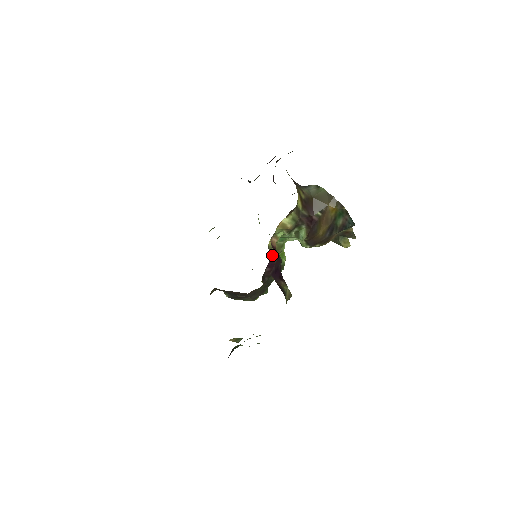
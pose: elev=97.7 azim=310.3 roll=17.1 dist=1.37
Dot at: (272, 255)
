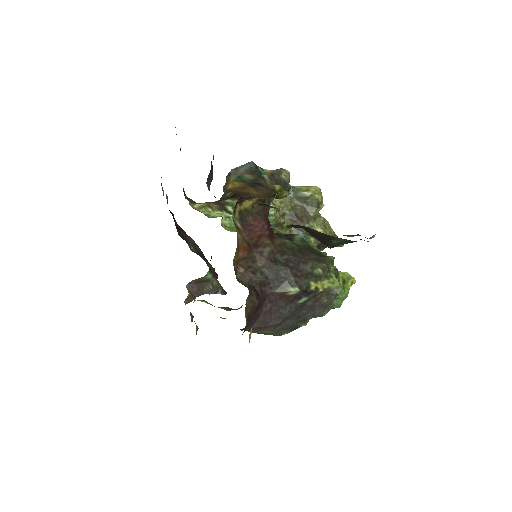
Dot at: occluded
